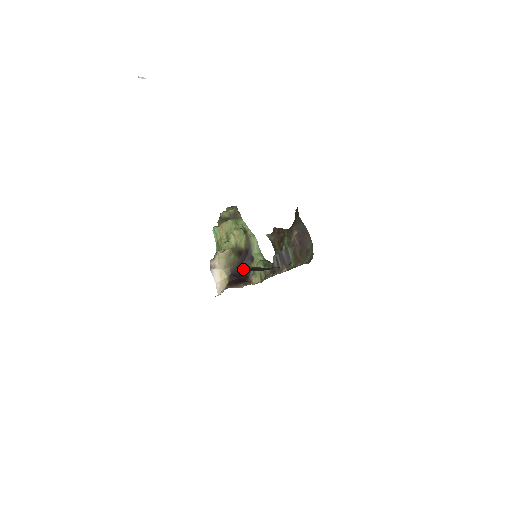
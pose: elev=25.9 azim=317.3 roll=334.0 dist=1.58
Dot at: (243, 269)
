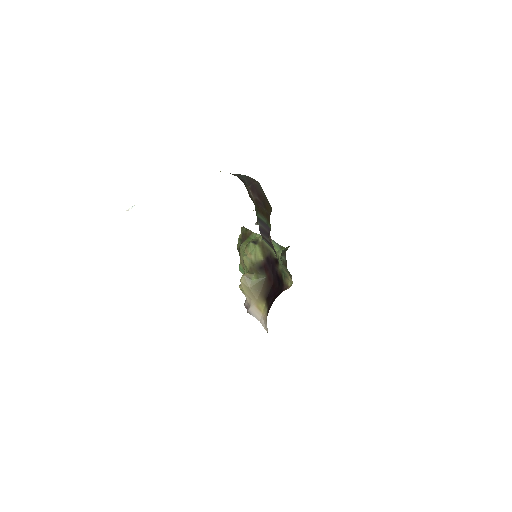
Dot at: (275, 281)
